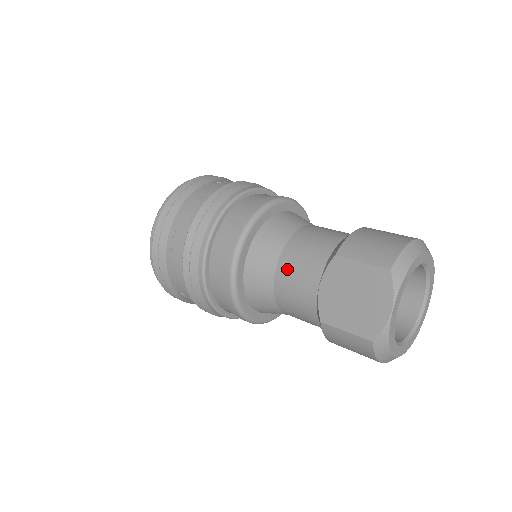
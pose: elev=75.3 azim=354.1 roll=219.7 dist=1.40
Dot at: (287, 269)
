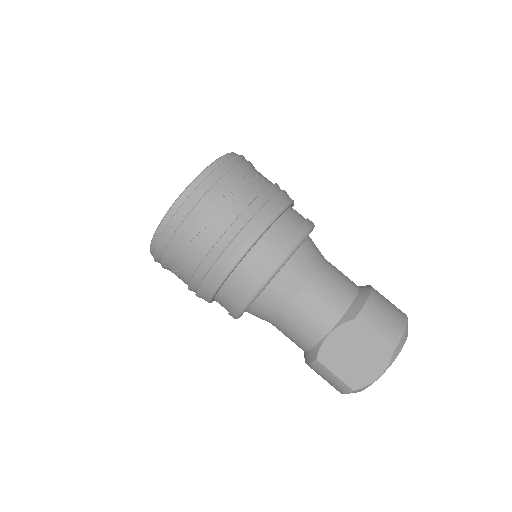
Dot at: (304, 307)
